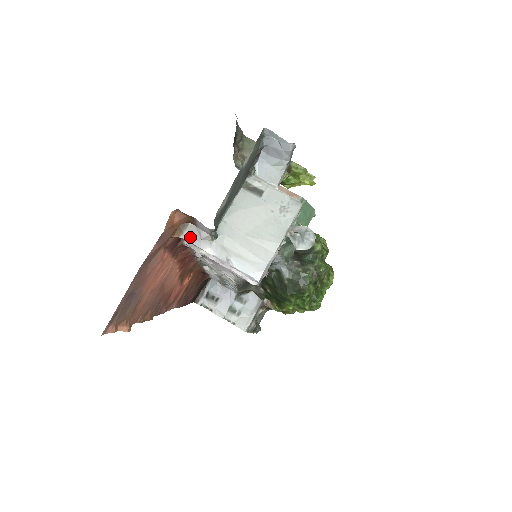
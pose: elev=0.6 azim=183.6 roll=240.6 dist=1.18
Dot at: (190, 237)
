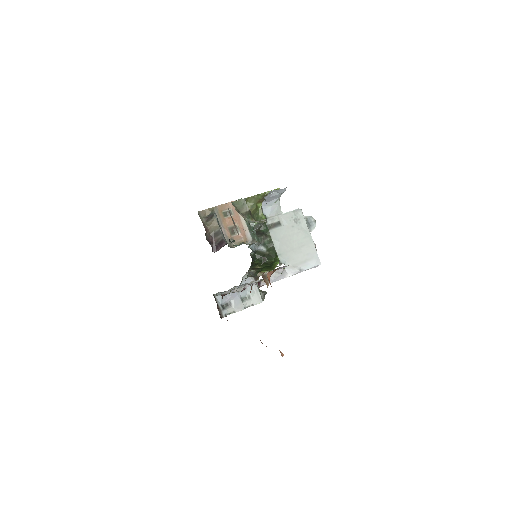
Dot at: (274, 279)
